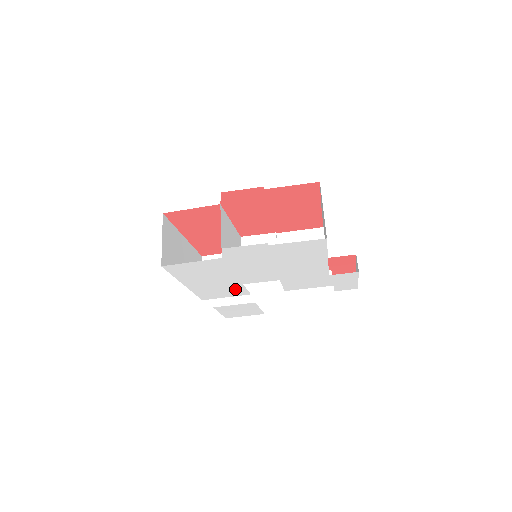
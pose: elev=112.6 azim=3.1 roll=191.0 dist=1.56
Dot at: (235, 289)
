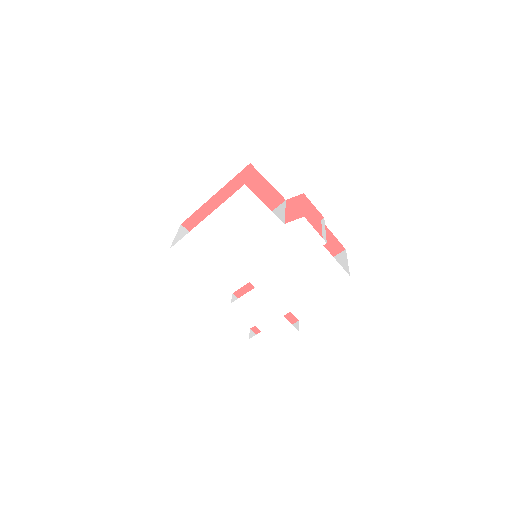
Dot at: (215, 264)
